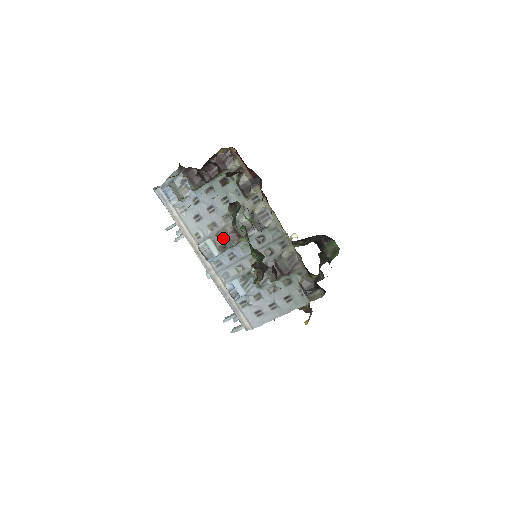
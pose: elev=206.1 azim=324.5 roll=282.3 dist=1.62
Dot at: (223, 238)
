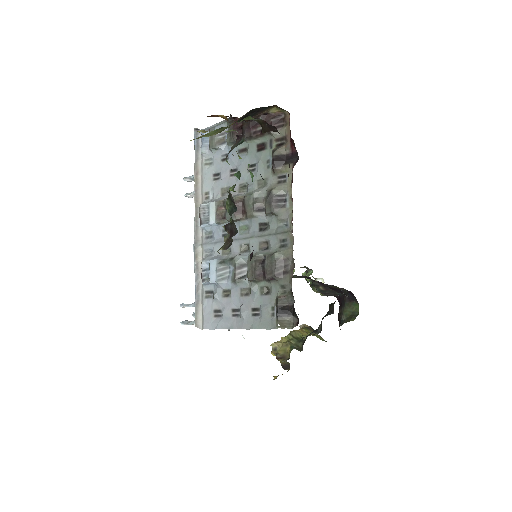
Dot at: occluded
